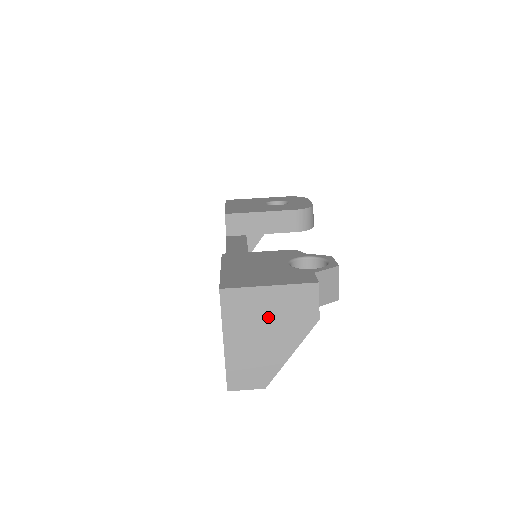
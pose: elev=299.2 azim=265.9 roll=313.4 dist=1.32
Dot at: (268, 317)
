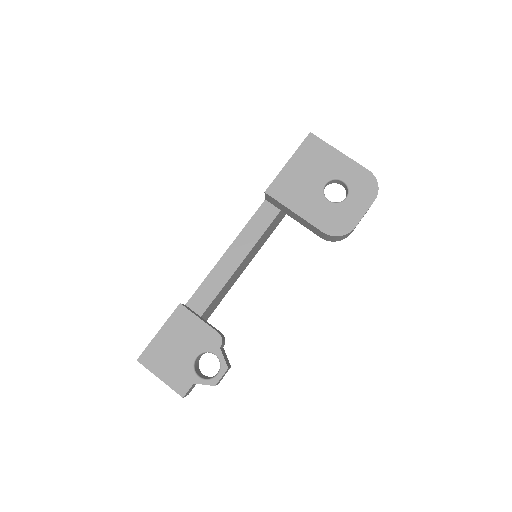
Dot at: occluded
